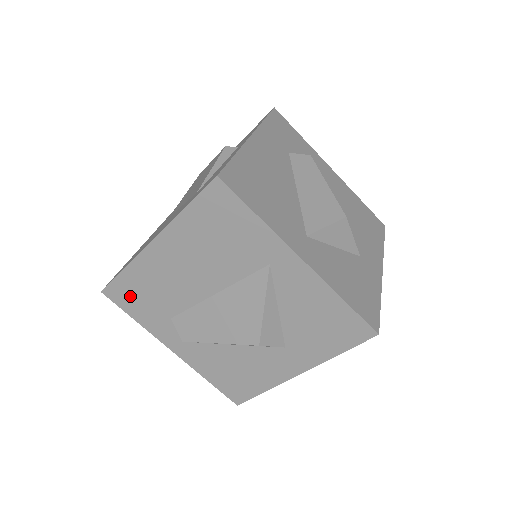
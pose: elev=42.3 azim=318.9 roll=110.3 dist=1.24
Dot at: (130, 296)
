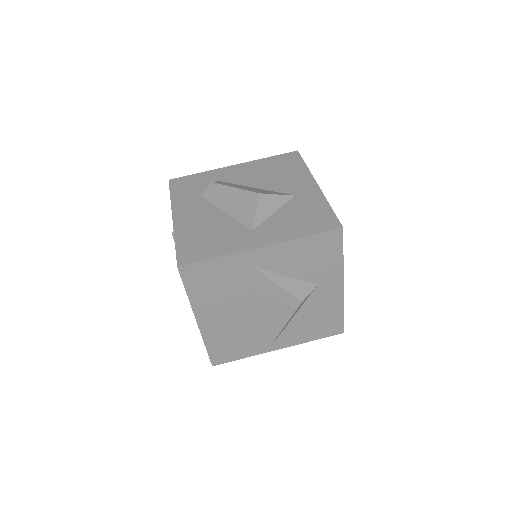
Dot at: (225, 352)
